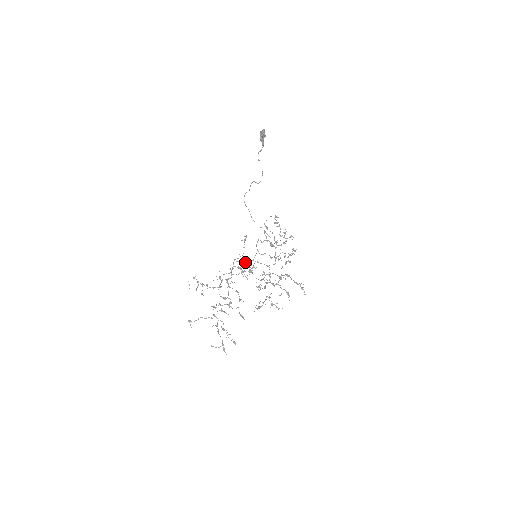
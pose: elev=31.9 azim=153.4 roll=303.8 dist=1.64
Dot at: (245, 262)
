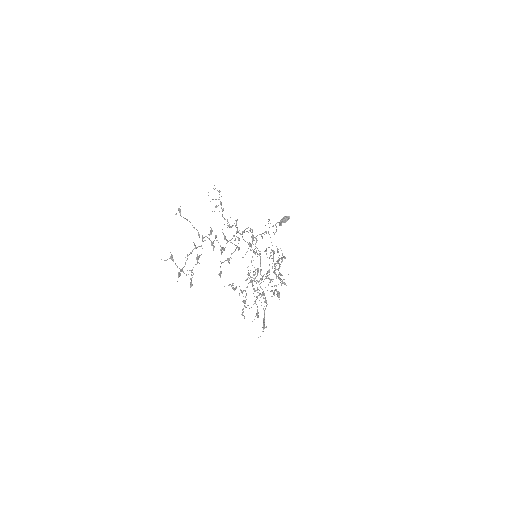
Dot at: occluded
